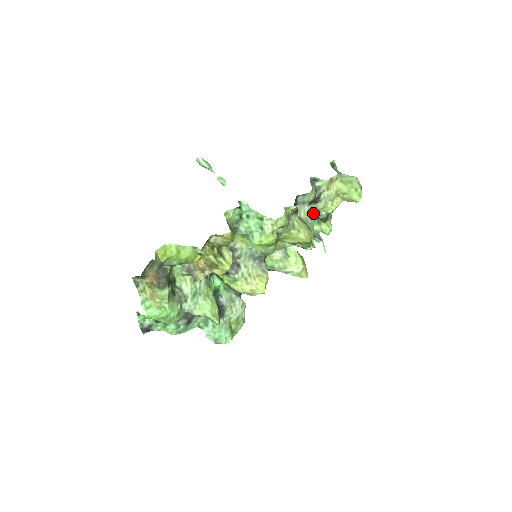
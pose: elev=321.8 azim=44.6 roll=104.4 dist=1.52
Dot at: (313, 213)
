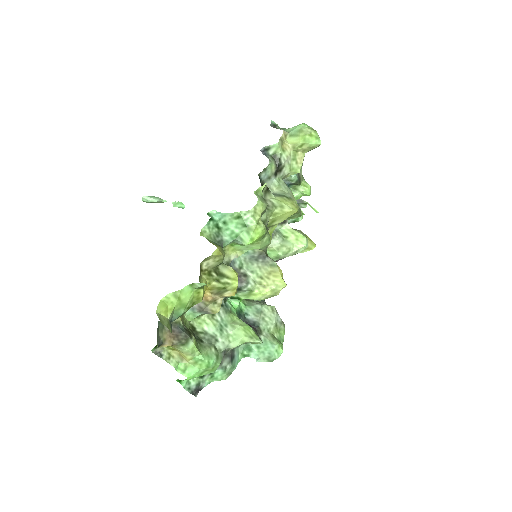
Dot at: (284, 182)
